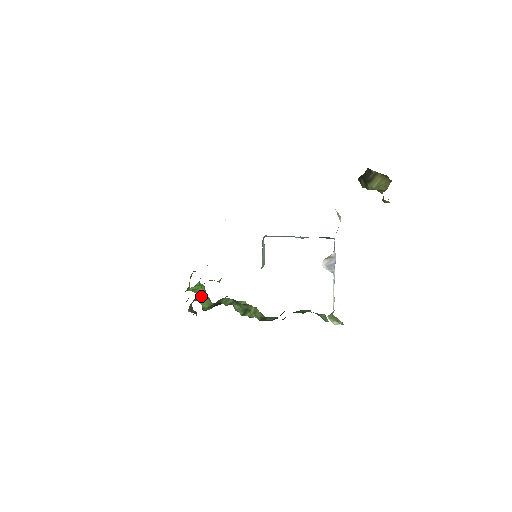
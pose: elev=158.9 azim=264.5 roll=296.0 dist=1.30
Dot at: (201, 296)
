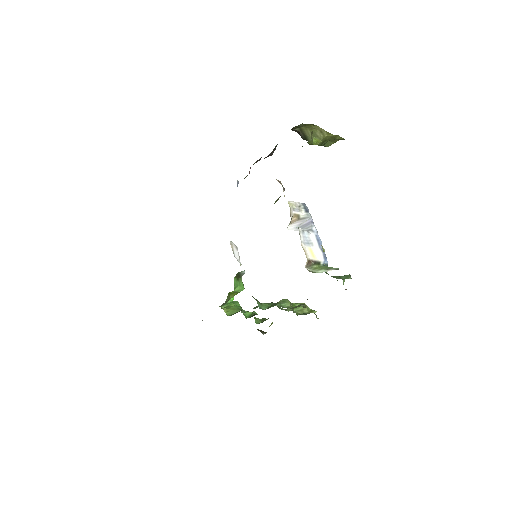
Dot at: (229, 309)
